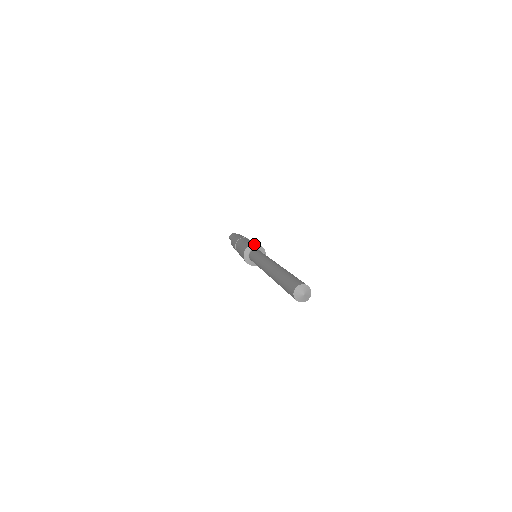
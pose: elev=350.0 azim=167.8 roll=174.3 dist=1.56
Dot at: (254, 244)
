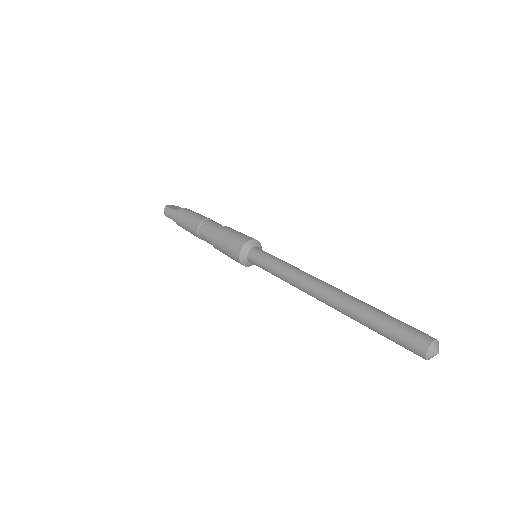
Dot at: (244, 246)
